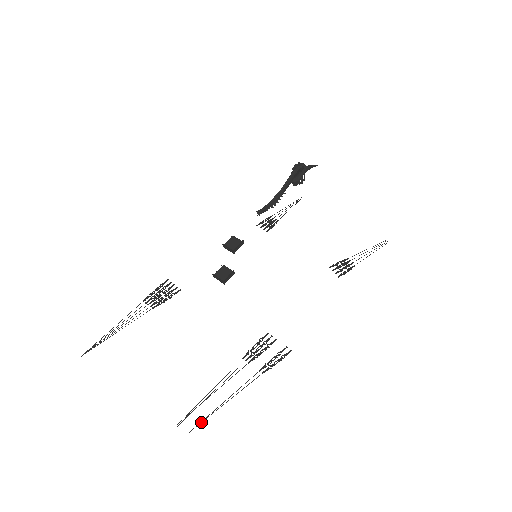
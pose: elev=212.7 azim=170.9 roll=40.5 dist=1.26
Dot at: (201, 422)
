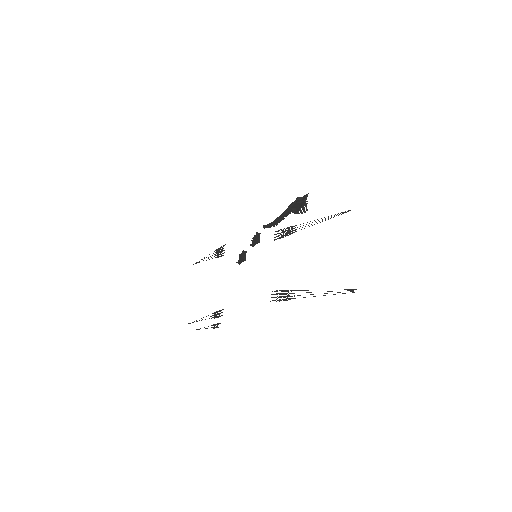
Dot at: occluded
